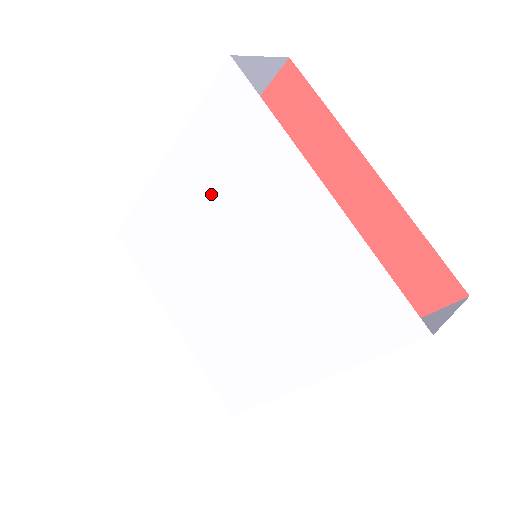
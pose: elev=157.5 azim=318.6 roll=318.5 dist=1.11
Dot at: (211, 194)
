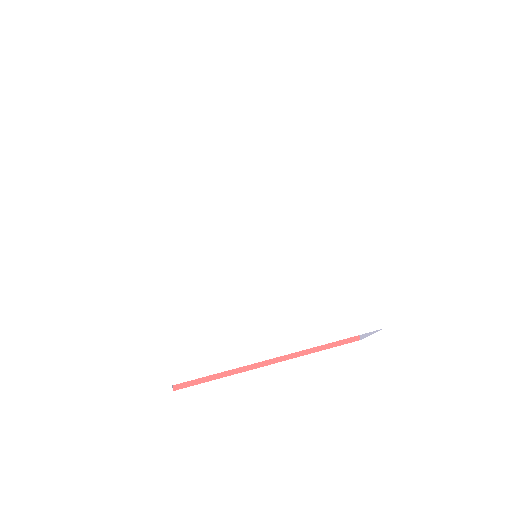
Dot at: (206, 228)
